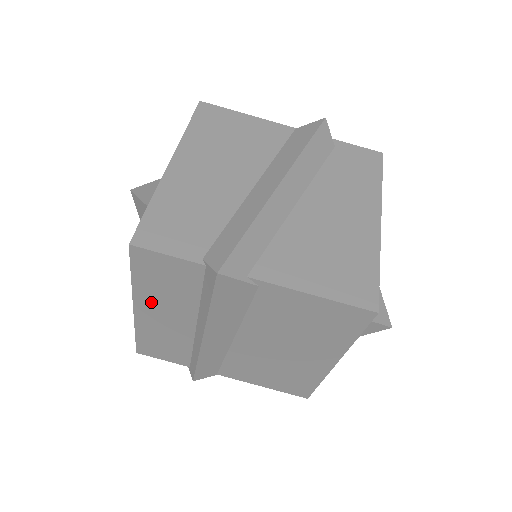
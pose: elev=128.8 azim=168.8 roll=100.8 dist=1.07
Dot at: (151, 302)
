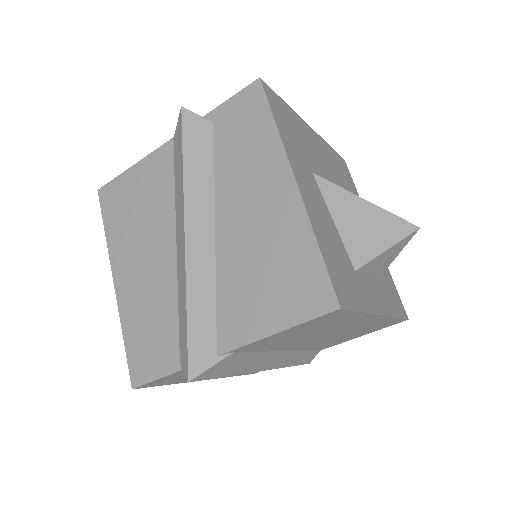
Dot at: occluded
